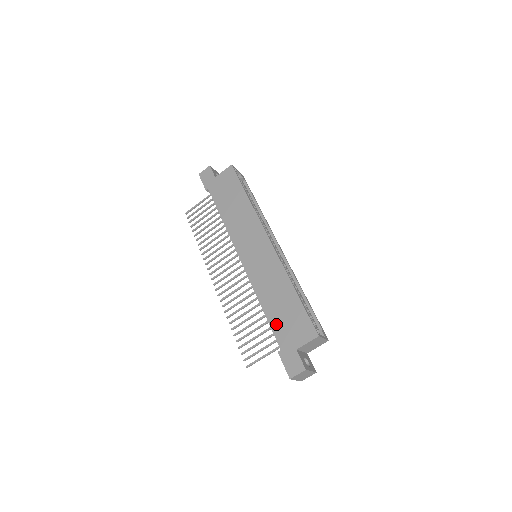
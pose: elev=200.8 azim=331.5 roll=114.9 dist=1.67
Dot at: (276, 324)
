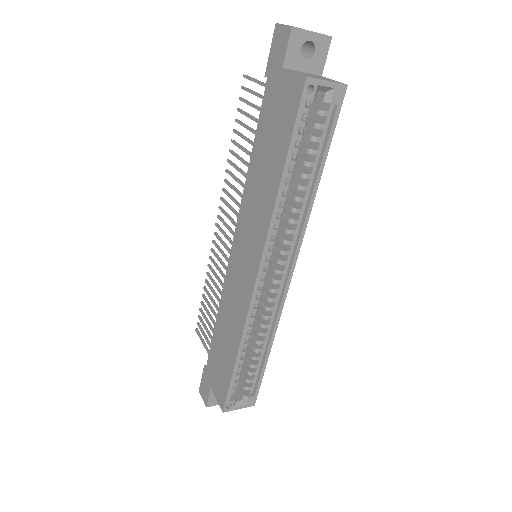
Dot at: (214, 349)
